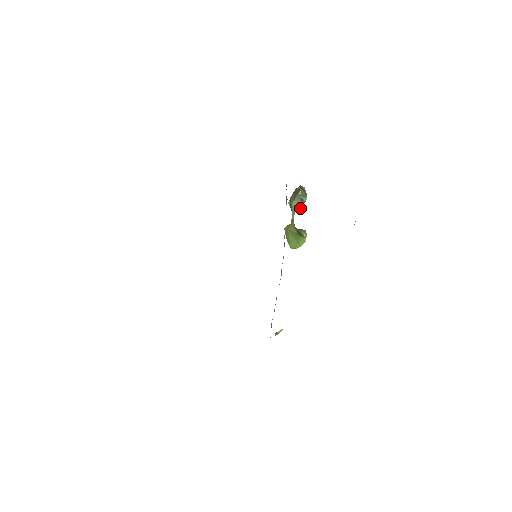
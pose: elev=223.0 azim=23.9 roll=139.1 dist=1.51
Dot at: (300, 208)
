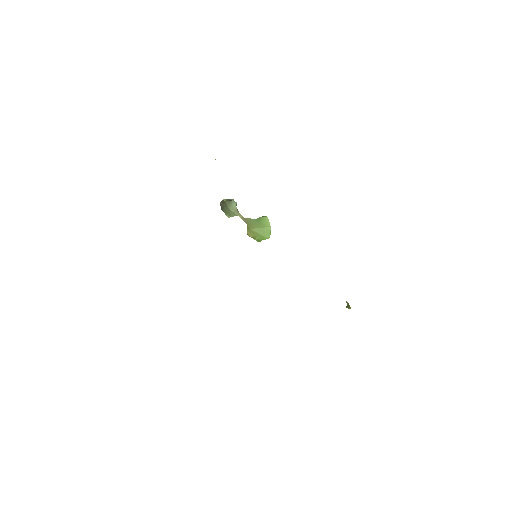
Dot at: (238, 211)
